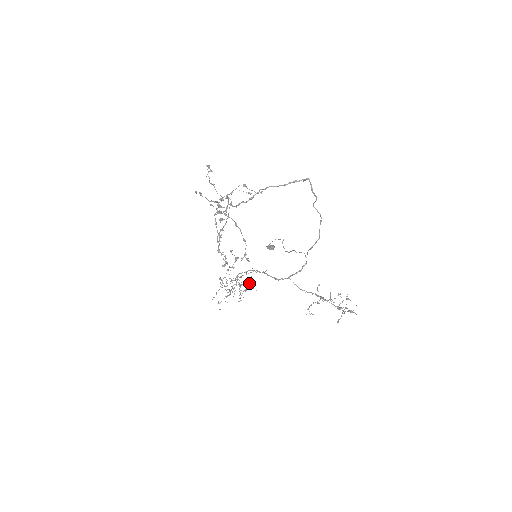
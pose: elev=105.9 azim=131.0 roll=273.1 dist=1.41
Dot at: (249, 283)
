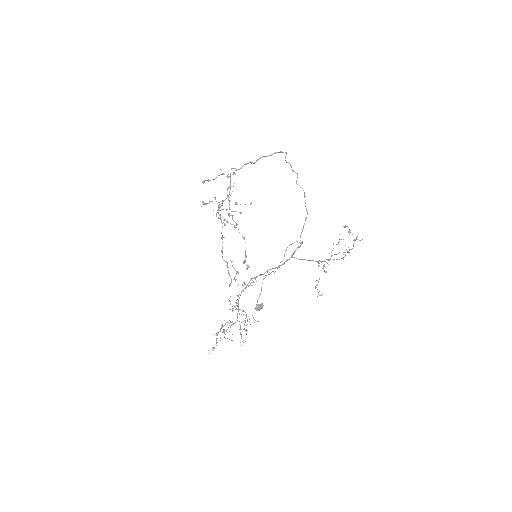
Dot at: occluded
